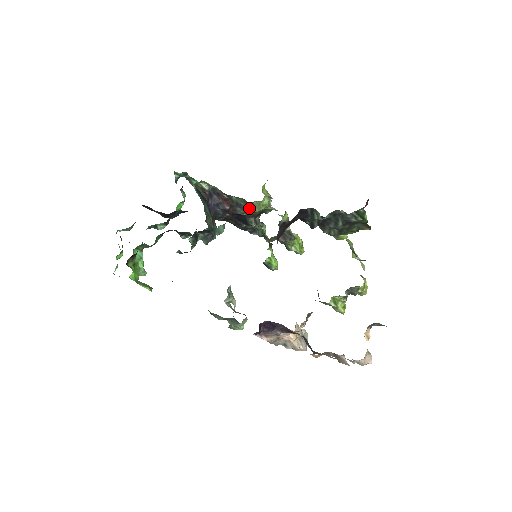
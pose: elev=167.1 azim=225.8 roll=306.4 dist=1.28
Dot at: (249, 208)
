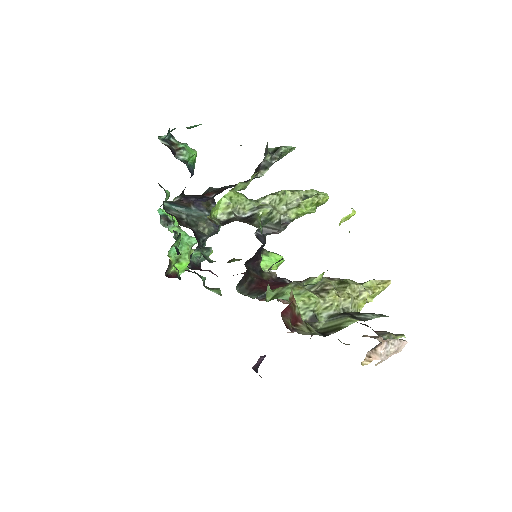
Dot at: occluded
